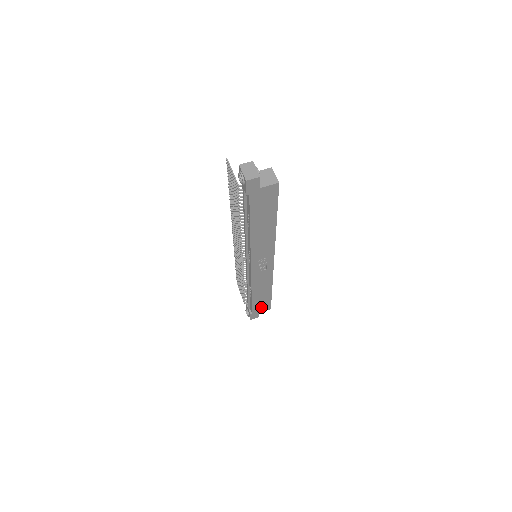
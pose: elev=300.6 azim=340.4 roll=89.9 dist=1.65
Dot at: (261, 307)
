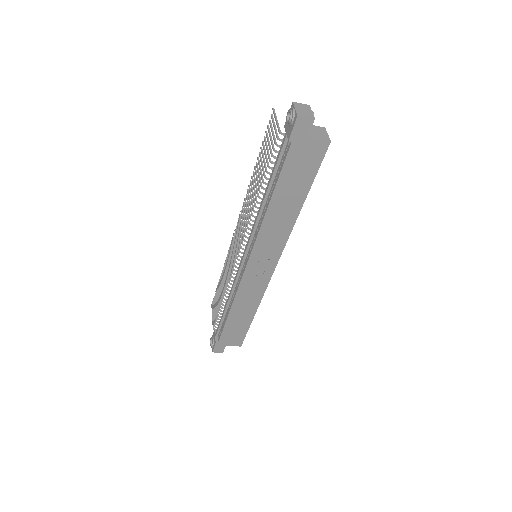
Dot at: (232, 338)
